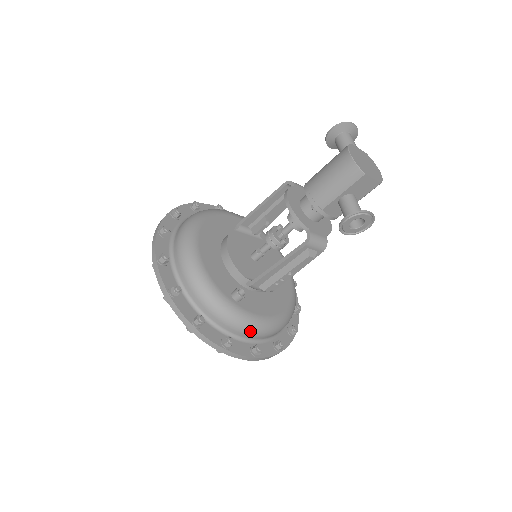
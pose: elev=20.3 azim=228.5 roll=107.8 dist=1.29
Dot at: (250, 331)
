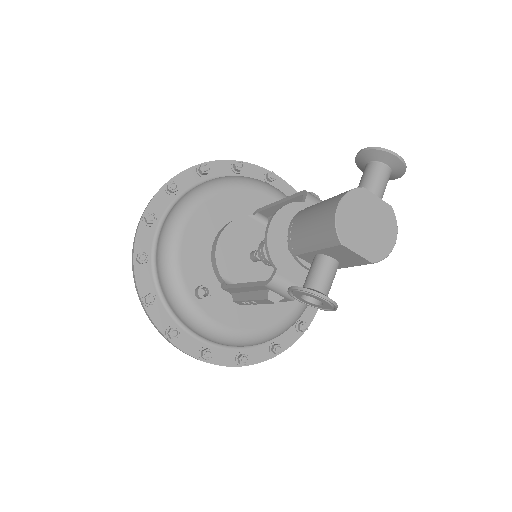
Dot at: (202, 334)
